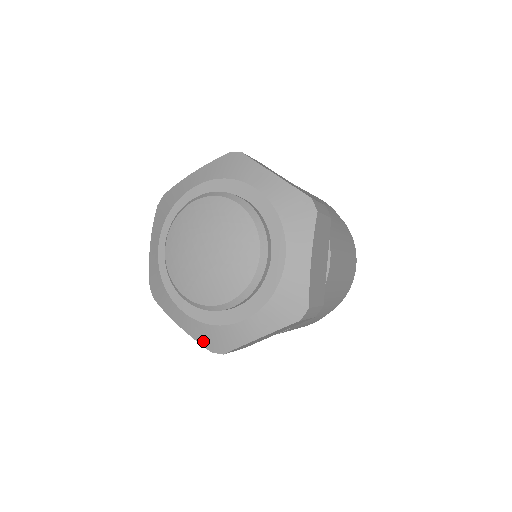
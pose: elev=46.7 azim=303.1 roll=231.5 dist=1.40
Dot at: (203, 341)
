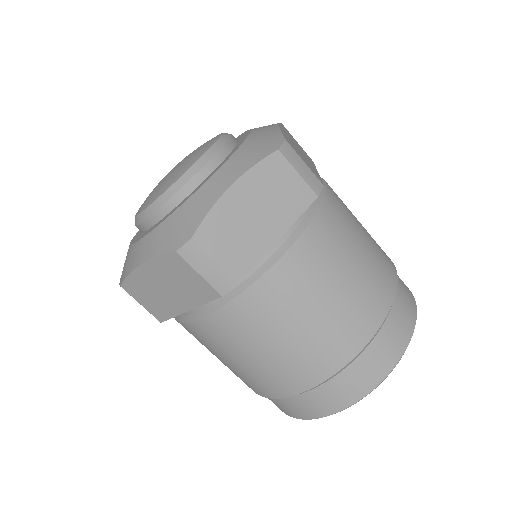
Dot at: (166, 245)
